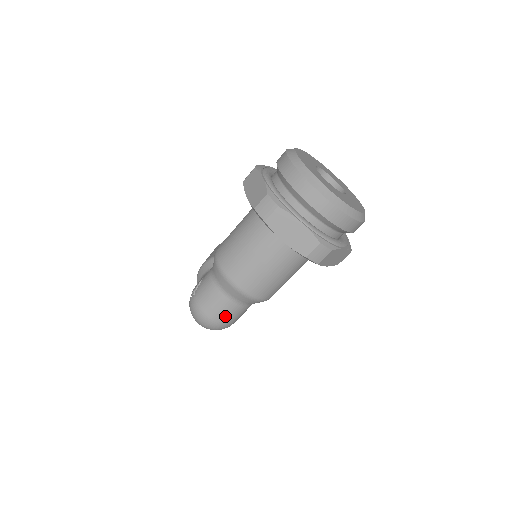
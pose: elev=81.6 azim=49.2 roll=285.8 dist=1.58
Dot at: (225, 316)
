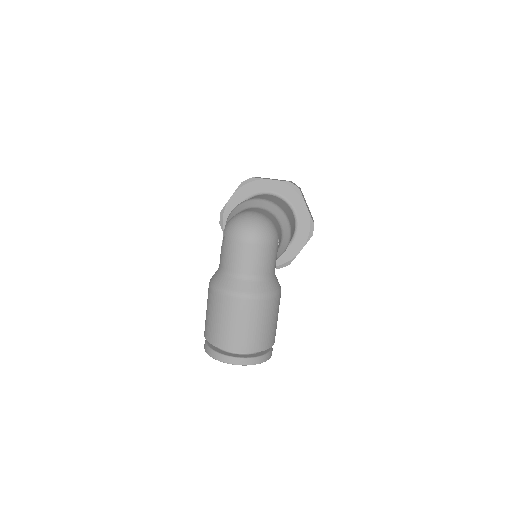
Dot at: (267, 215)
